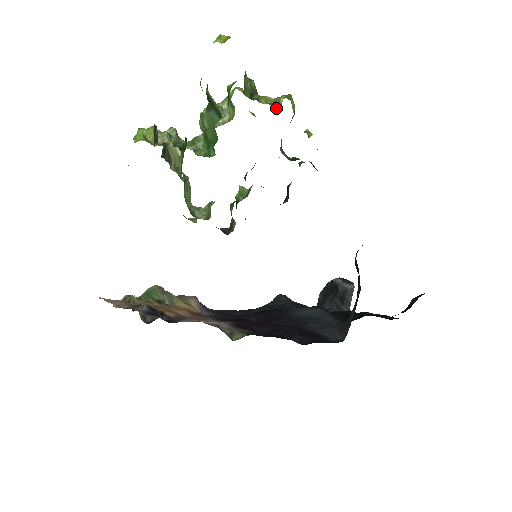
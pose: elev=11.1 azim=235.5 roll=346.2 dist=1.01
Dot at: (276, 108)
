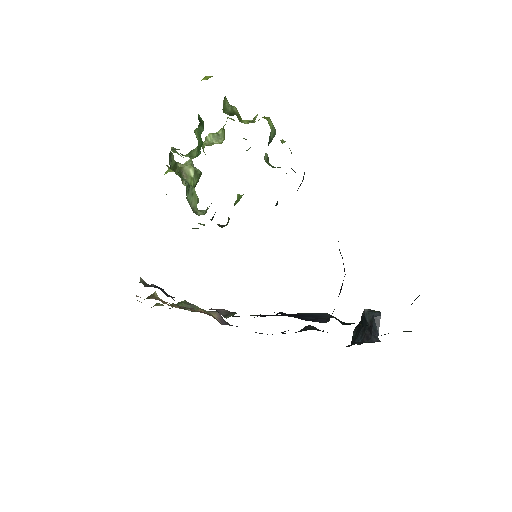
Dot at: (251, 122)
